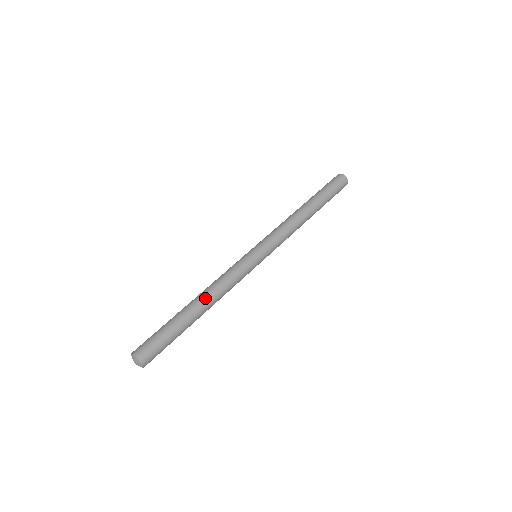
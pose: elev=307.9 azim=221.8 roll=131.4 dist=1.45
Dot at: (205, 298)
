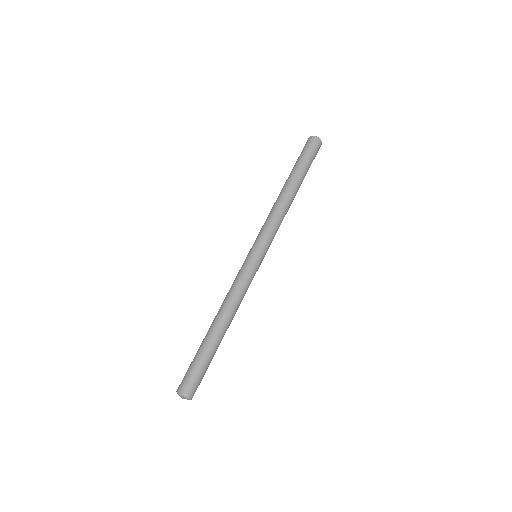
Dot at: (227, 320)
